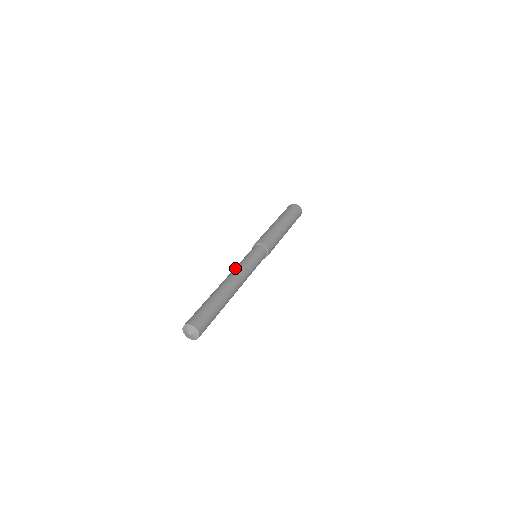
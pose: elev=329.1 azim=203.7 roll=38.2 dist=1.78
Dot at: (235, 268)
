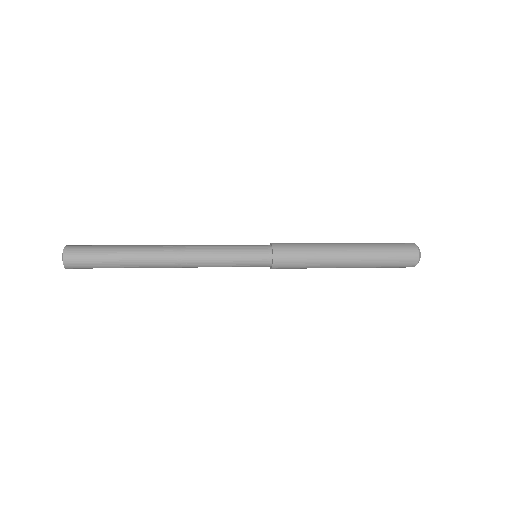
Dot at: occluded
